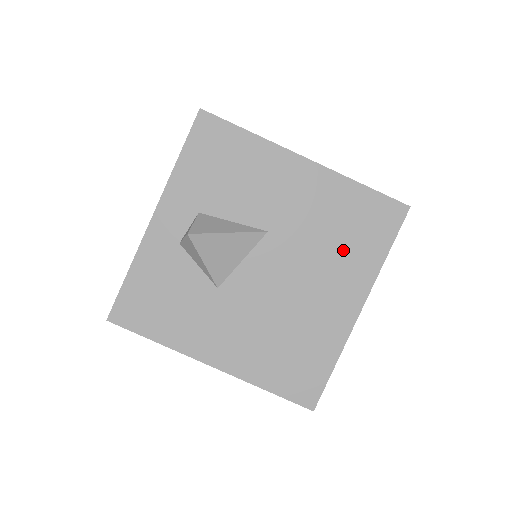
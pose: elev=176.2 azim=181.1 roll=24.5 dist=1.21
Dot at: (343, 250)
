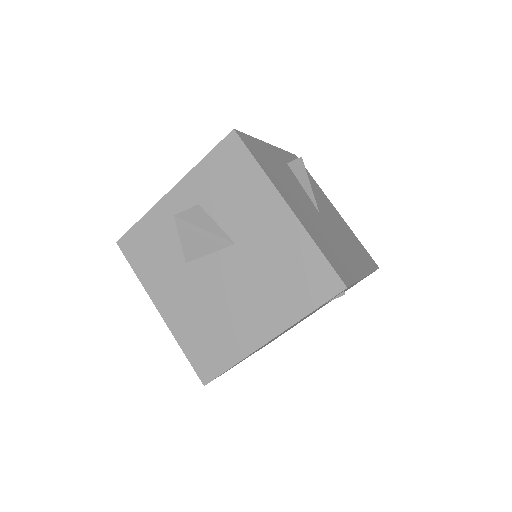
Dot at: (279, 289)
